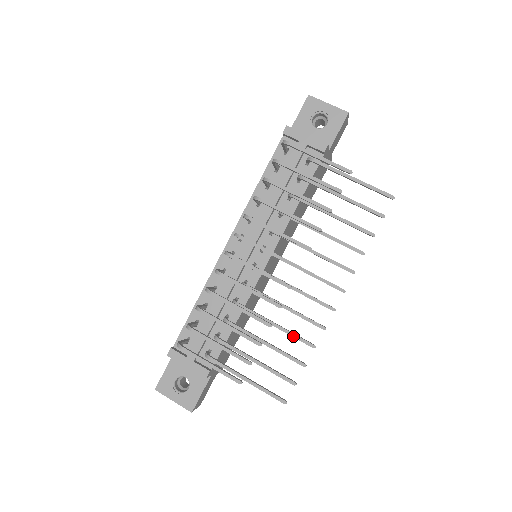
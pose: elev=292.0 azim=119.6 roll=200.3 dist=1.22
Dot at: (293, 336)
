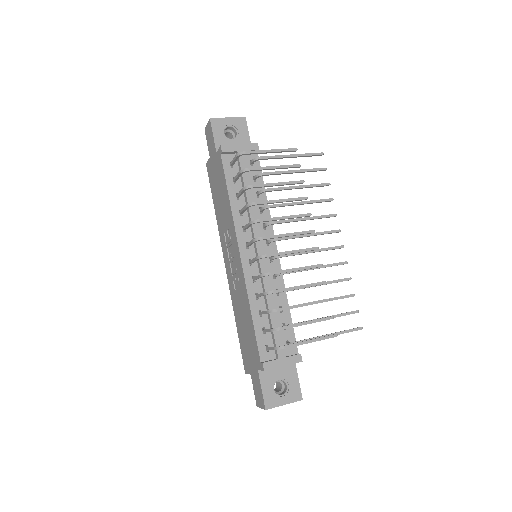
Dot at: (335, 282)
